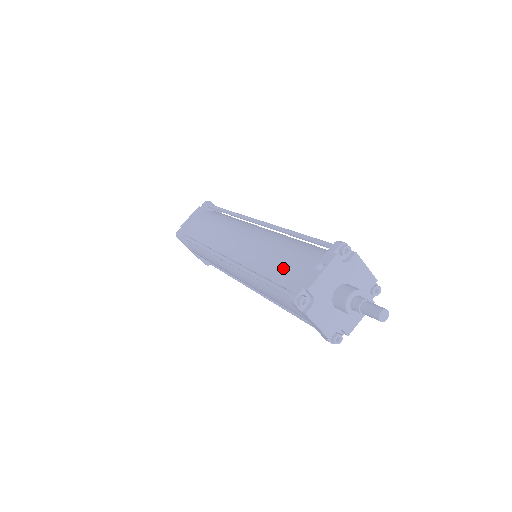
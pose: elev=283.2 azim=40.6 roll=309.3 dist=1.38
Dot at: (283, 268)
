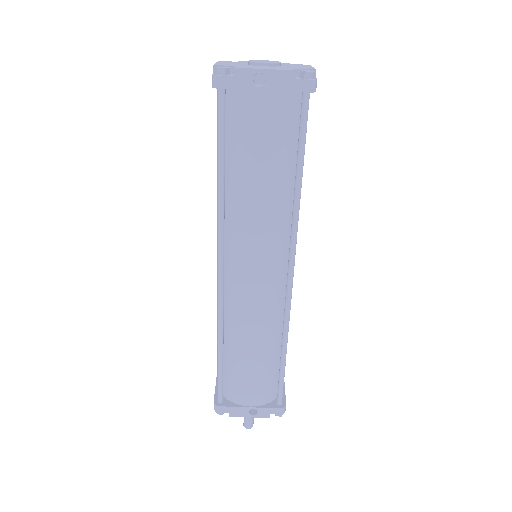
Dot at: (239, 375)
